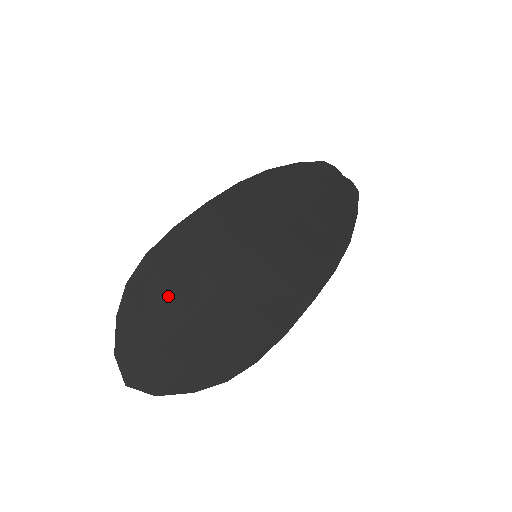
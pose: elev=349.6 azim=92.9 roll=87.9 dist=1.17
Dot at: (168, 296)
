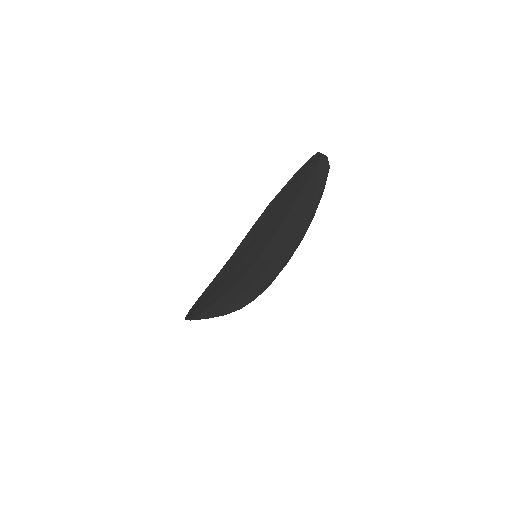
Dot at: (210, 298)
